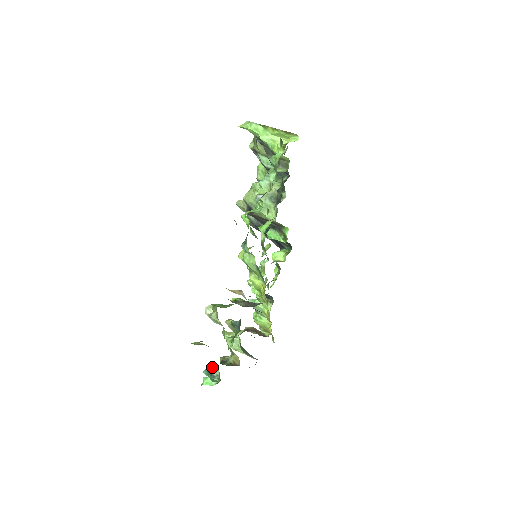
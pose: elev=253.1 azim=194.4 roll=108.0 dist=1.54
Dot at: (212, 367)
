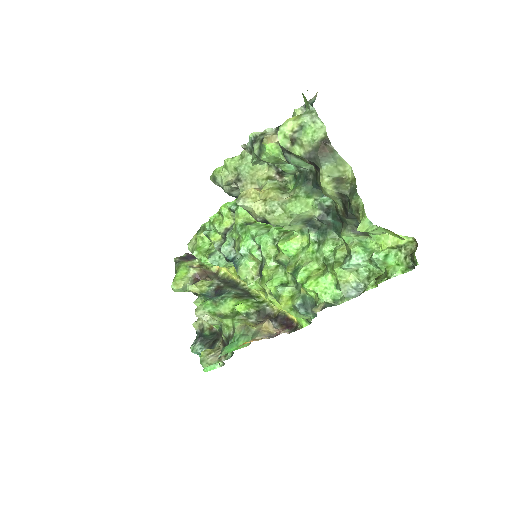
Dot at: occluded
